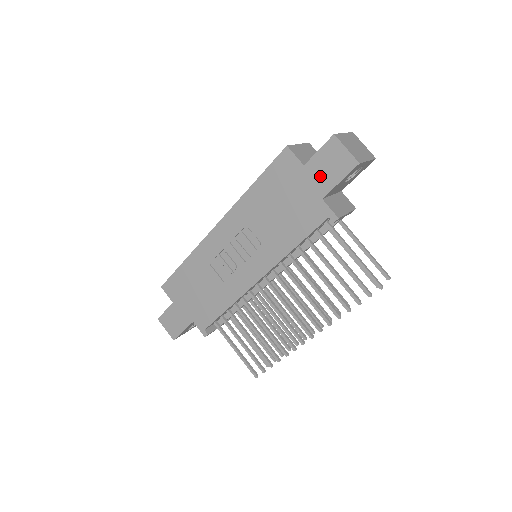
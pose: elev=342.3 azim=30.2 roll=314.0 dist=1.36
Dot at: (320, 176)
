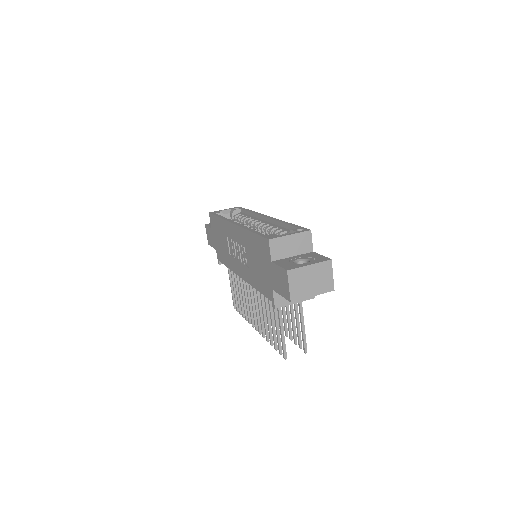
Dot at: (275, 278)
